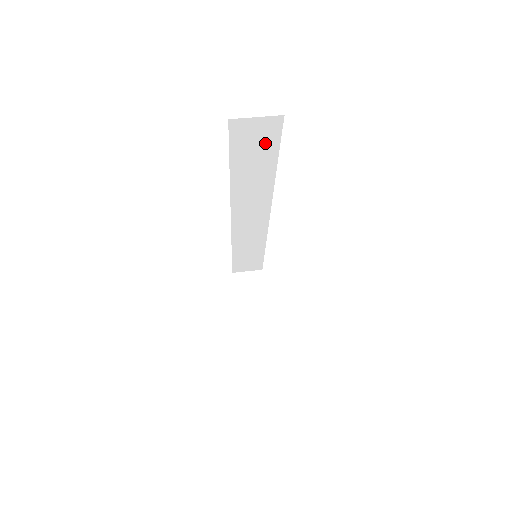
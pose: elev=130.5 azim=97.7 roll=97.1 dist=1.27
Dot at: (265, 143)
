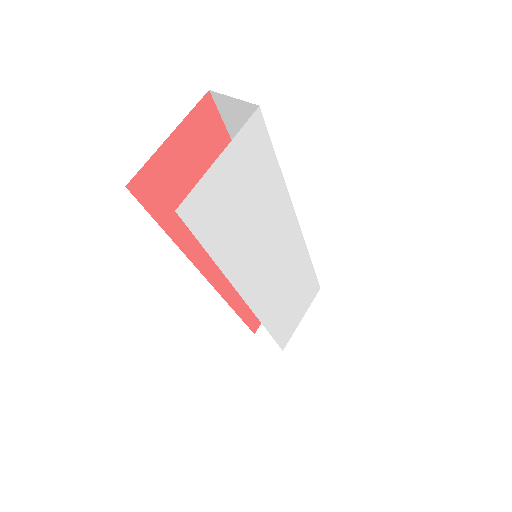
Dot at: occluded
